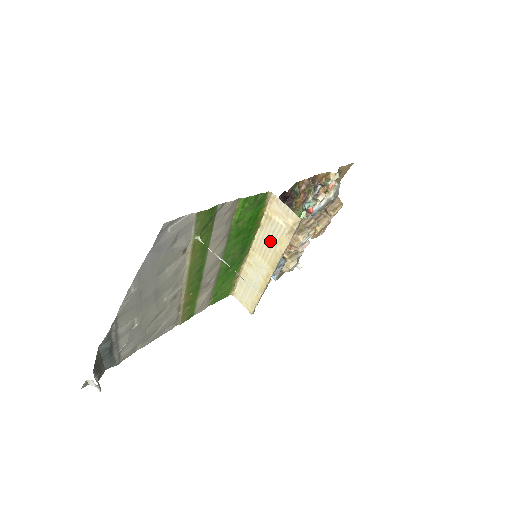
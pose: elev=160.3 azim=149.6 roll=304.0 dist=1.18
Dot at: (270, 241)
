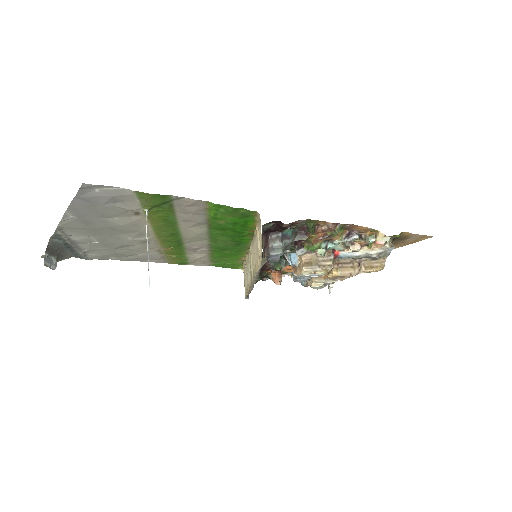
Dot at: (255, 254)
